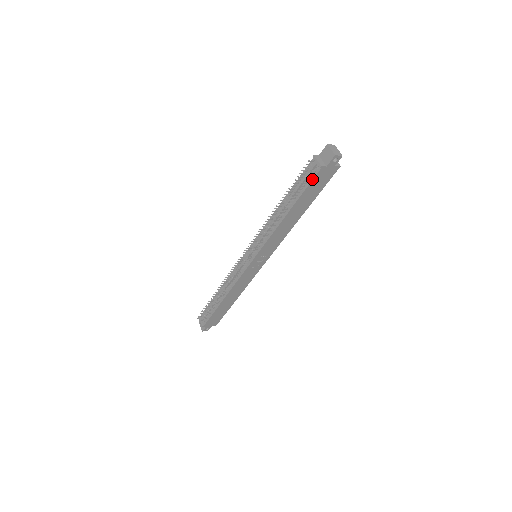
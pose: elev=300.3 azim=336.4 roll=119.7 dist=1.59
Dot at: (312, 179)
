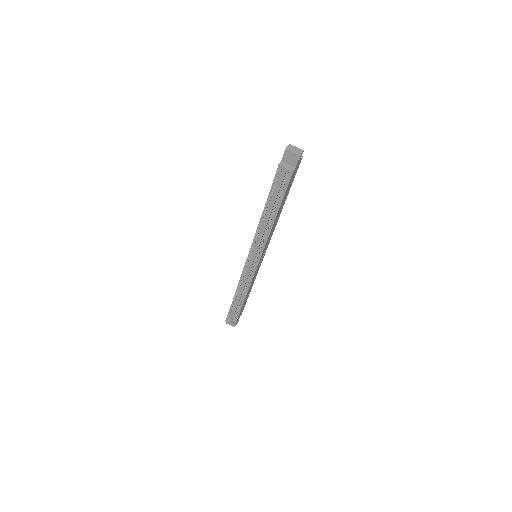
Dot at: (288, 184)
